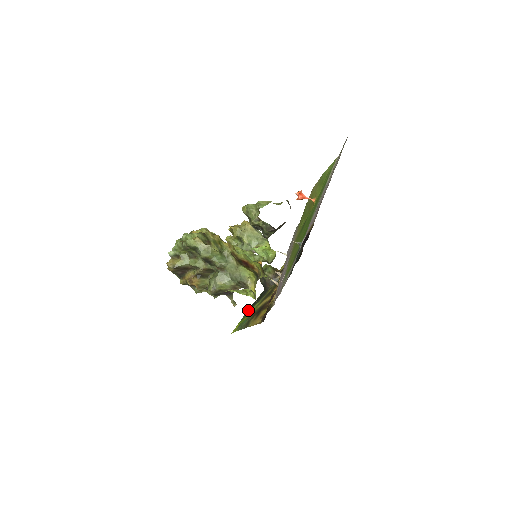
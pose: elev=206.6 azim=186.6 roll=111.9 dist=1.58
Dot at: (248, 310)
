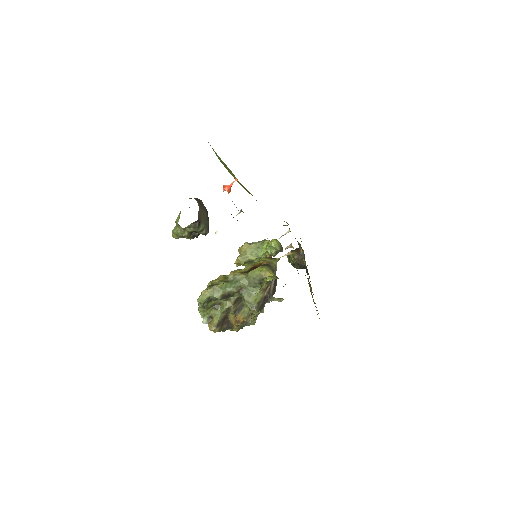
Dot at: occluded
